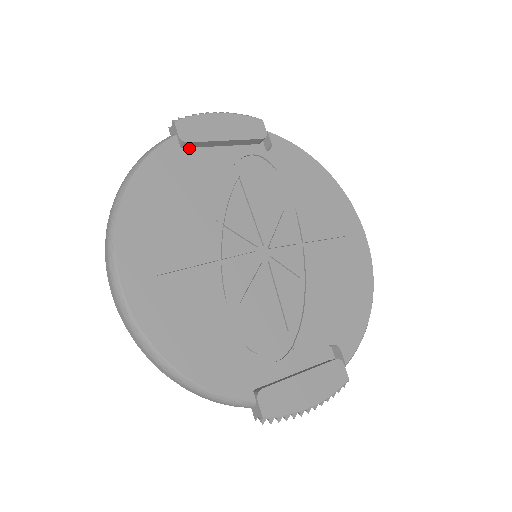
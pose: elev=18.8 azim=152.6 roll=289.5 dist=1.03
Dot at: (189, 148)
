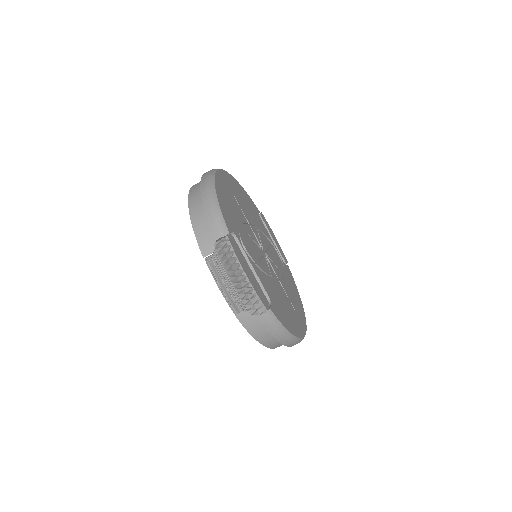
Dot at: occluded
